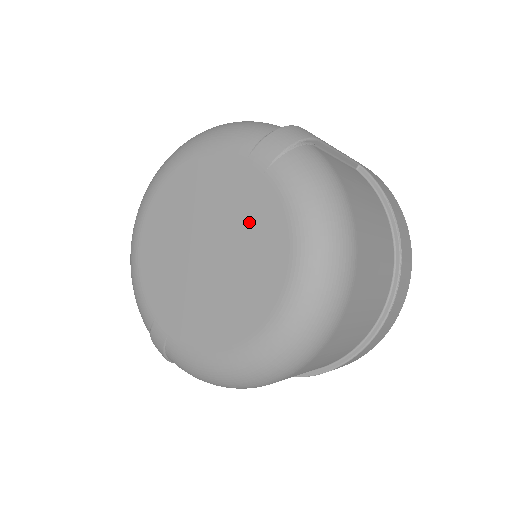
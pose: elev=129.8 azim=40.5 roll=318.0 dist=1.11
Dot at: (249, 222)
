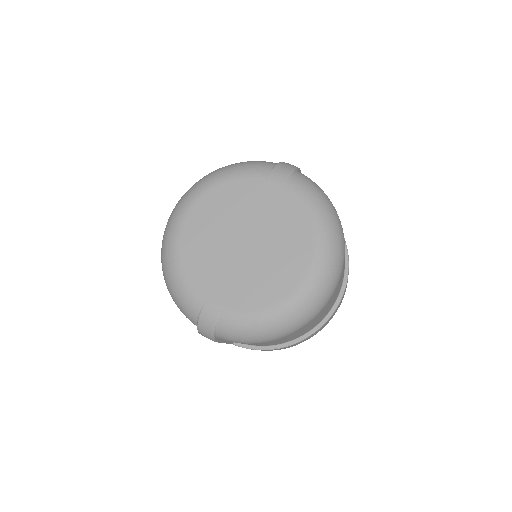
Dot at: (277, 217)
